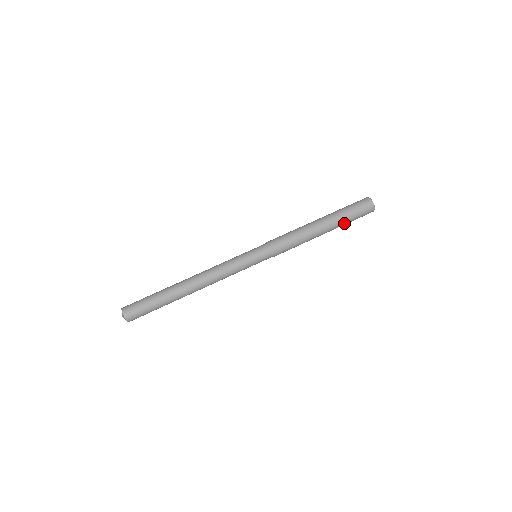
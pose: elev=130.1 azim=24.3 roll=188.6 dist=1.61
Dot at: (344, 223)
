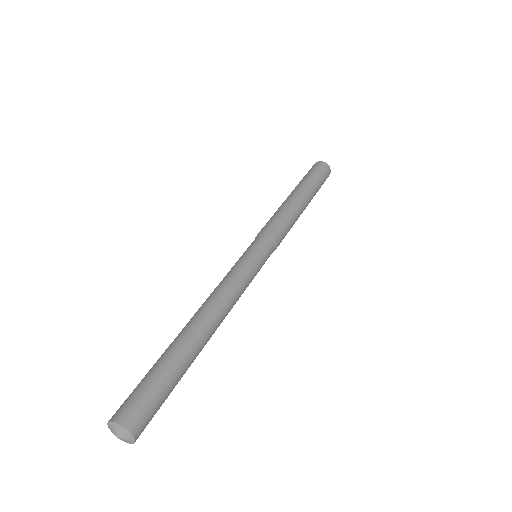
Dot at: (316, 188)
